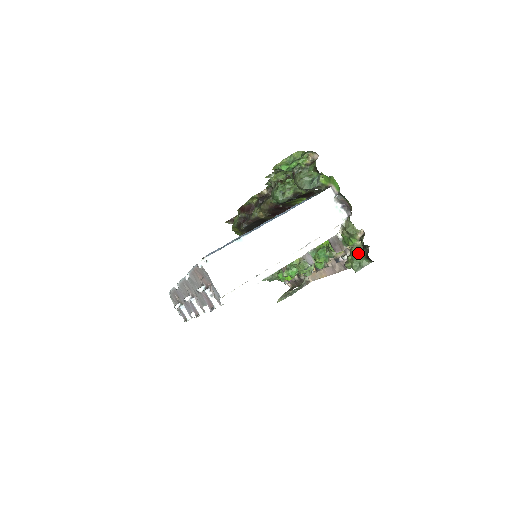
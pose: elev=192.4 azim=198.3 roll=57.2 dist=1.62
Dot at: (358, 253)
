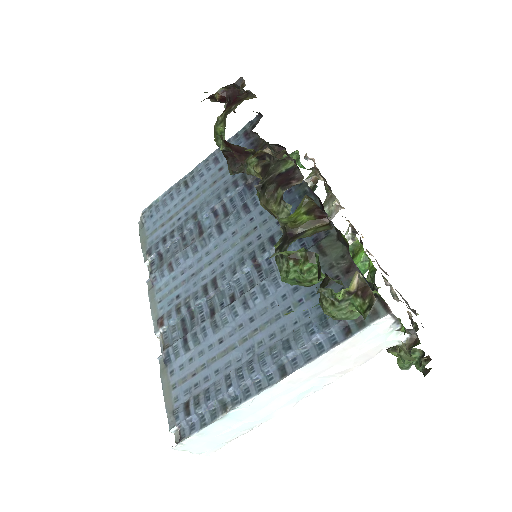
Dot at: occluded
